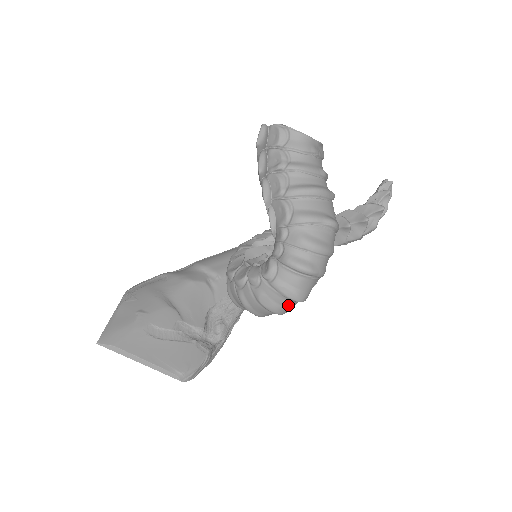
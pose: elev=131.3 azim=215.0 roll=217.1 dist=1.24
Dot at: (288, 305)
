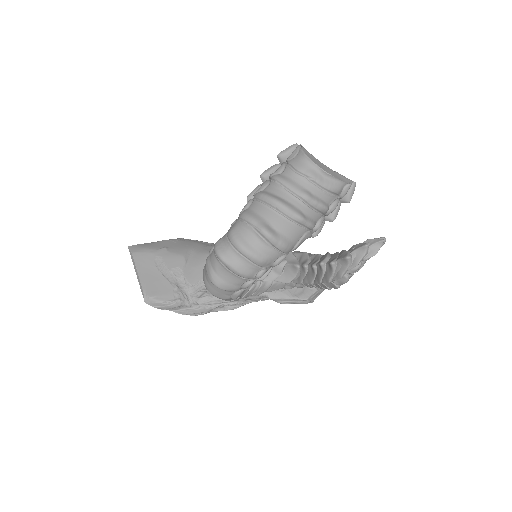
Dot at: (213, 286)
